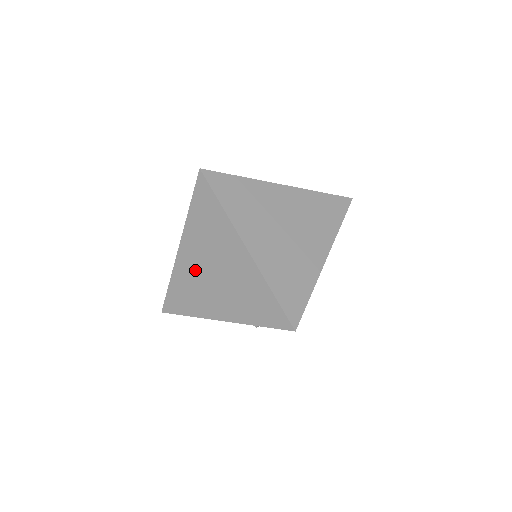
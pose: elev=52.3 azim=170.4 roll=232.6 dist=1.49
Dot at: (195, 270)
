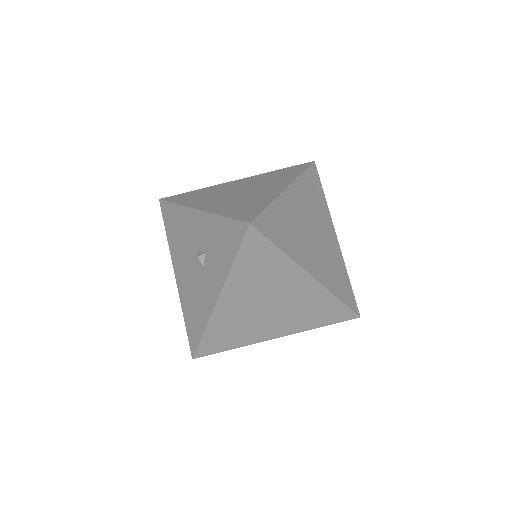
Dot at: (228, 188)
